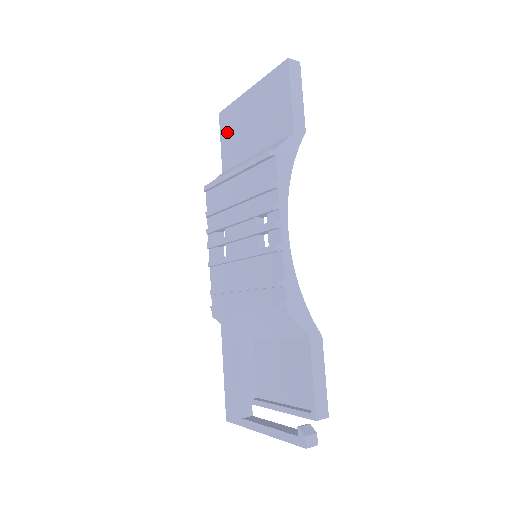
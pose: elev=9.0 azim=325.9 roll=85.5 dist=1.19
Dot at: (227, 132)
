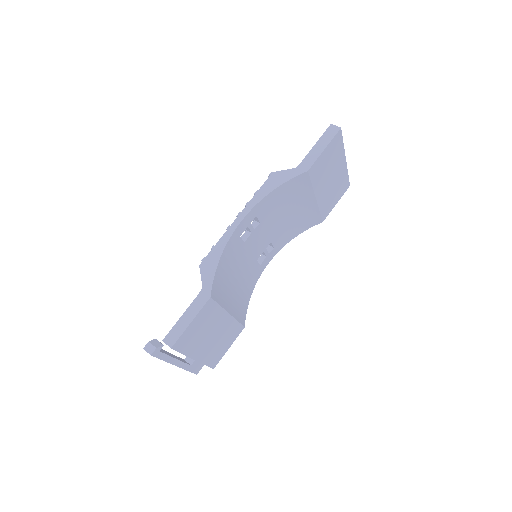
Dot at: occluded
